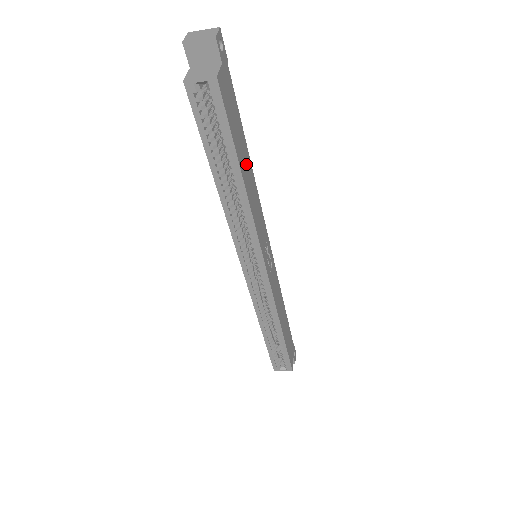
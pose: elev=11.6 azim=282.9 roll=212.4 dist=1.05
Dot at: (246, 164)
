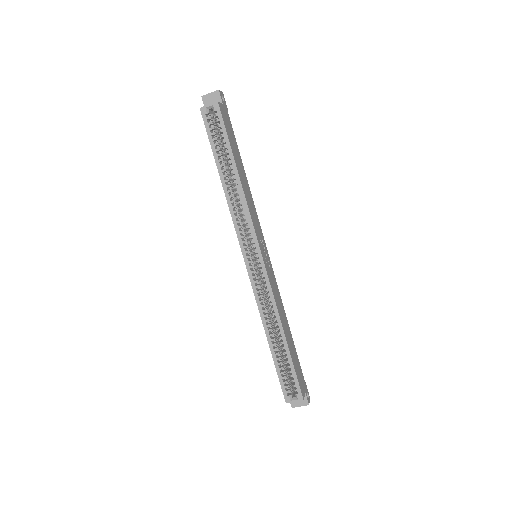
Dot at: (241, 170)
